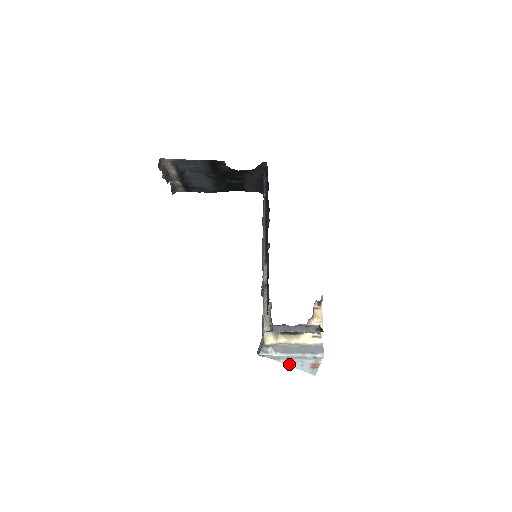
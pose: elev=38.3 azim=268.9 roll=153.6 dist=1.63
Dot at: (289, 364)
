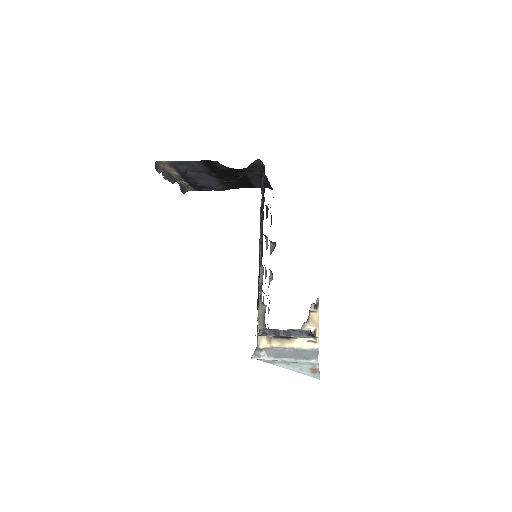
Dot at: (287, 368)
